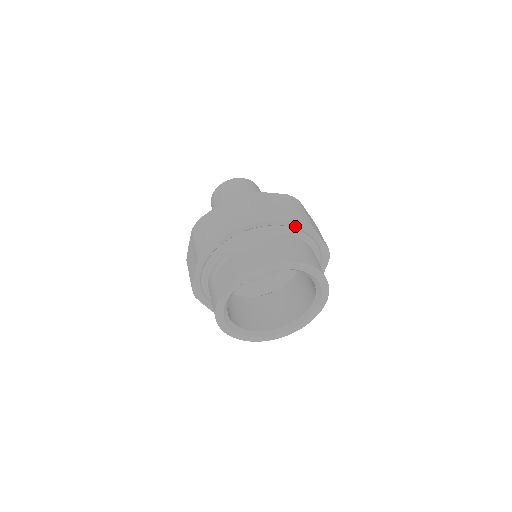
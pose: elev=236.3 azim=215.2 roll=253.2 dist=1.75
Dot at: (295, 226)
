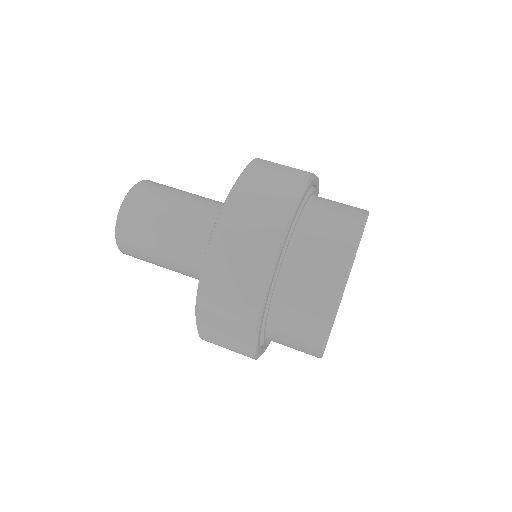
Dot at: (307, 191)
